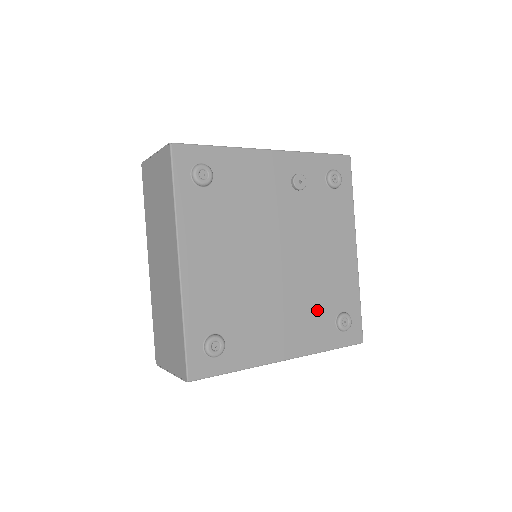
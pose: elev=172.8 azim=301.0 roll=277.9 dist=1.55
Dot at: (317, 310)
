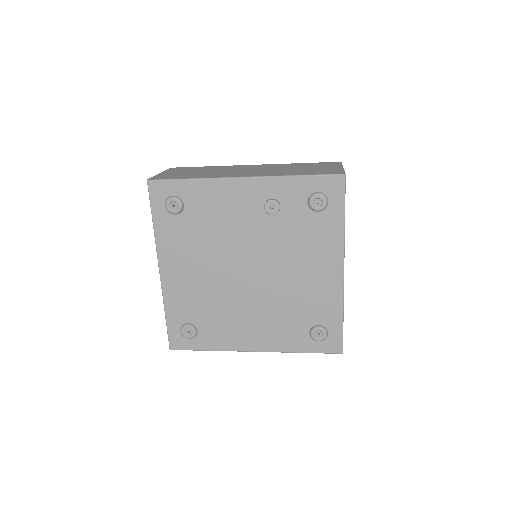
Dot at: (289, 319)
